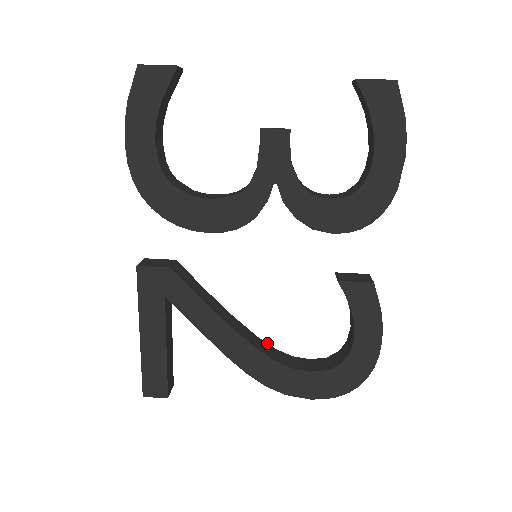
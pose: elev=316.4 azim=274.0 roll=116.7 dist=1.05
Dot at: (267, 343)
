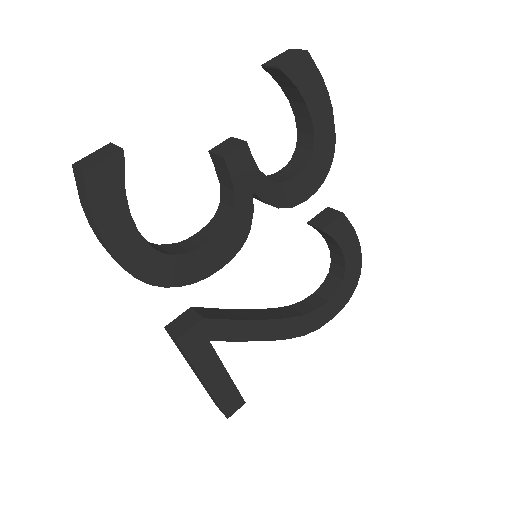
Dot at: (283, 307)
